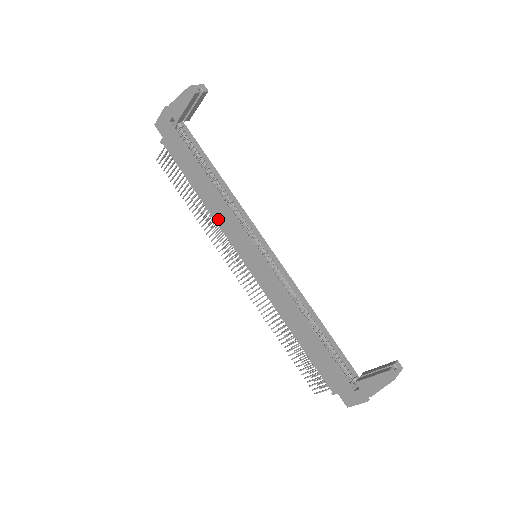
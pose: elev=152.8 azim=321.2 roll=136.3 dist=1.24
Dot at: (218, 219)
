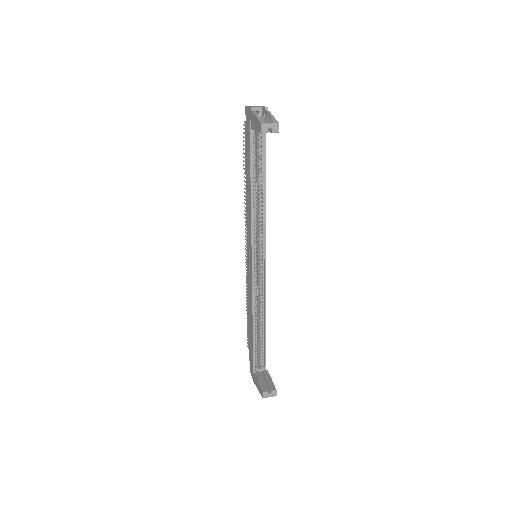
Dot at: (247, 213)
